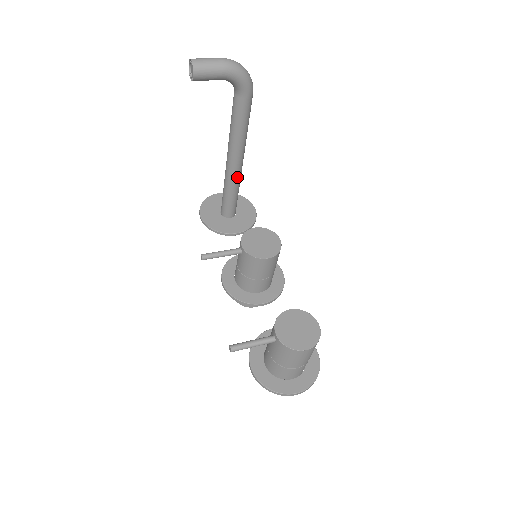
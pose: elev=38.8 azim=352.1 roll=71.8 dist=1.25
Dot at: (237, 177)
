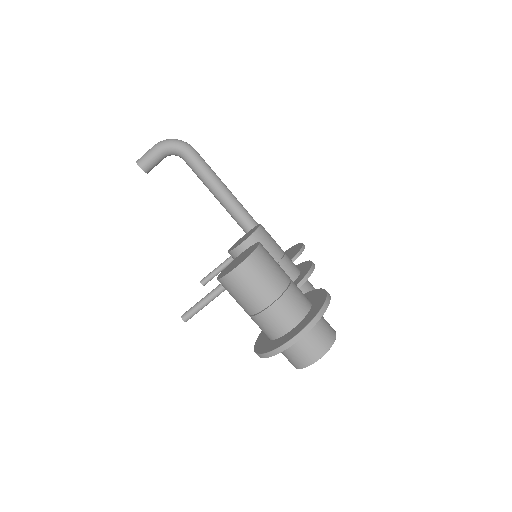
Dot at: (246, 221)
